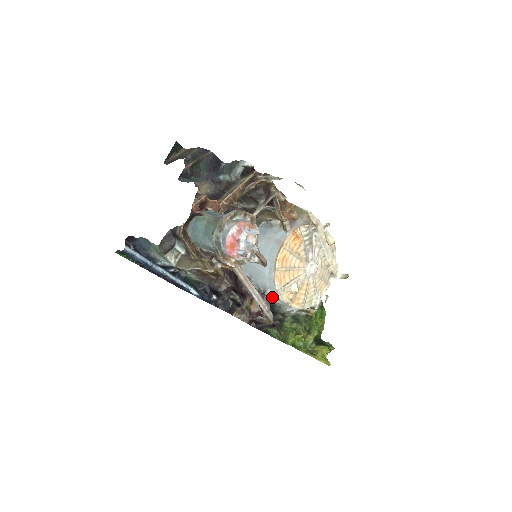
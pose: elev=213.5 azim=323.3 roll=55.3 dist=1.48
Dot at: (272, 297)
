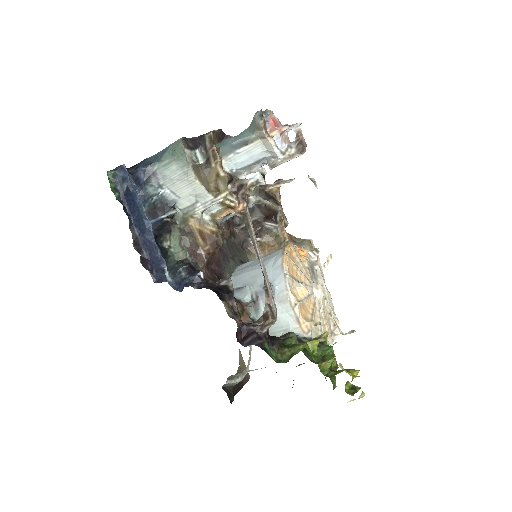
Dot at: occluded
